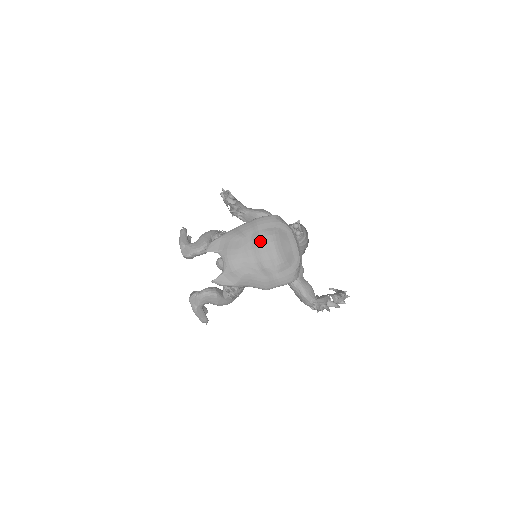
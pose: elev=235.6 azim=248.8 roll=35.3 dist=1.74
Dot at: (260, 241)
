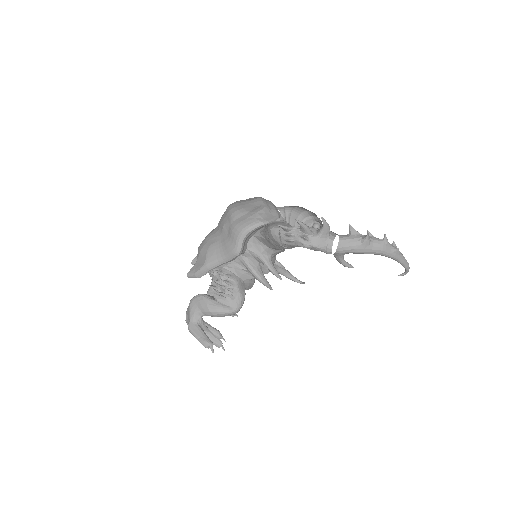
Dot at: occluded
